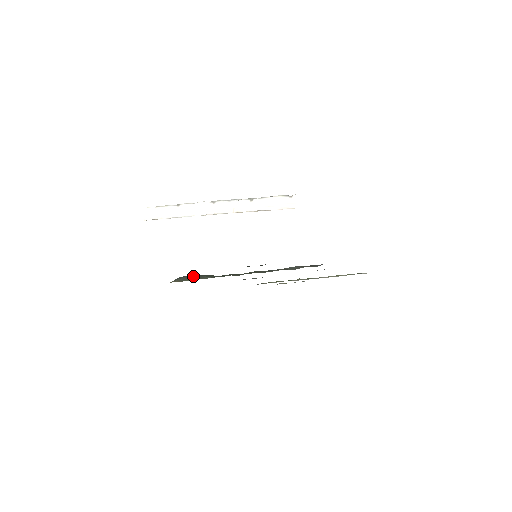
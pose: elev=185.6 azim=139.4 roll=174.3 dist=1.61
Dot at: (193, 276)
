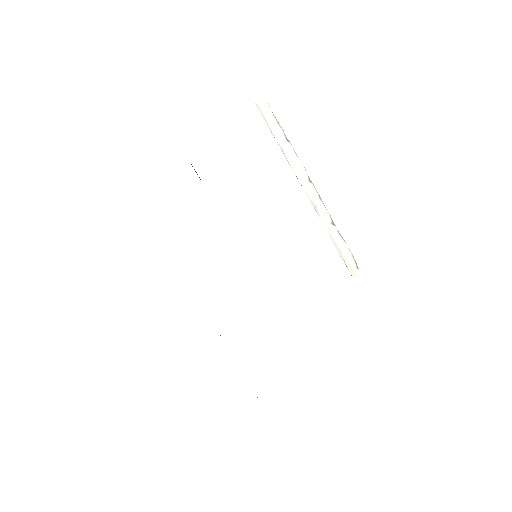
Dot at: occluded
